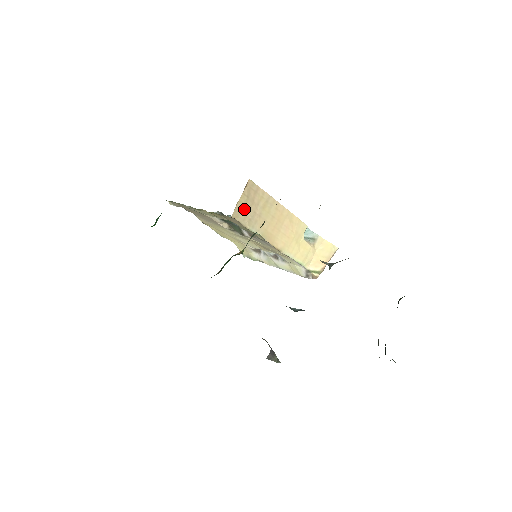
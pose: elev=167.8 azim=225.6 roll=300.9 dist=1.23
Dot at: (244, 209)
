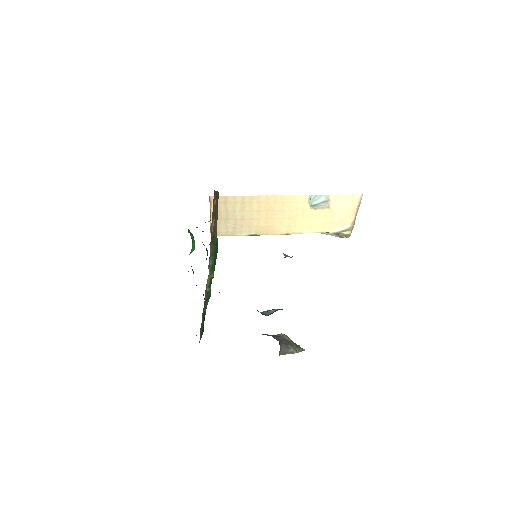
Dot at: (222, 223)
